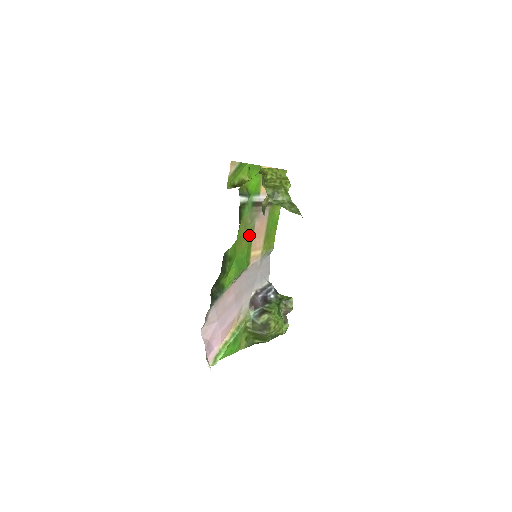
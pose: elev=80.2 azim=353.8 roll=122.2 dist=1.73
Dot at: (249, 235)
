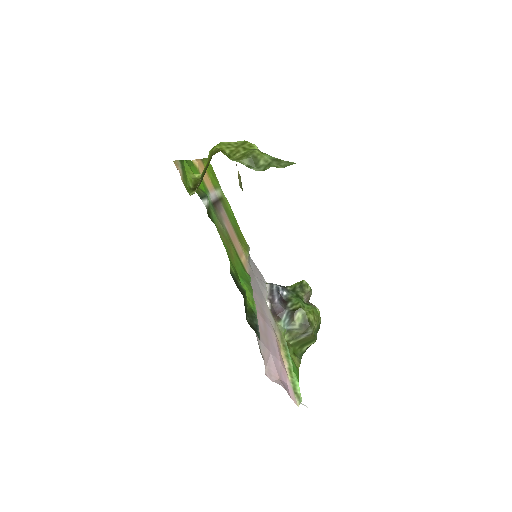
Dot at: (230, 242)
